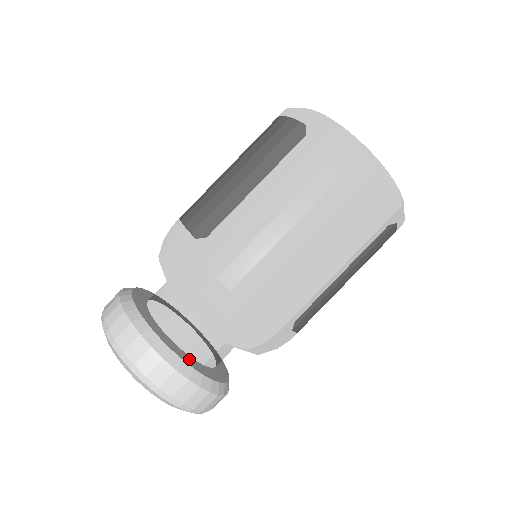
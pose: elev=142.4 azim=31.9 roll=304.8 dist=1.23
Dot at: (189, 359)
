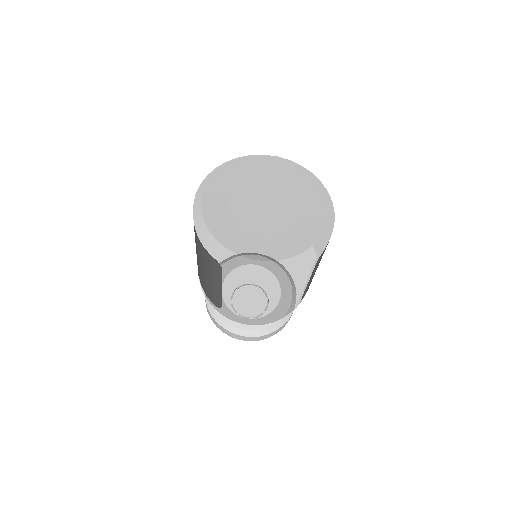
Dot at: occluded
